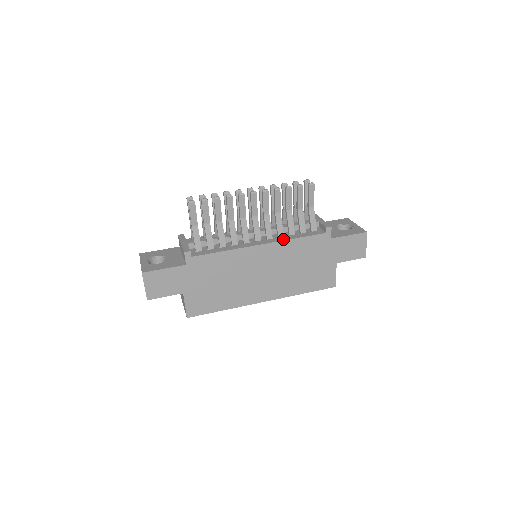
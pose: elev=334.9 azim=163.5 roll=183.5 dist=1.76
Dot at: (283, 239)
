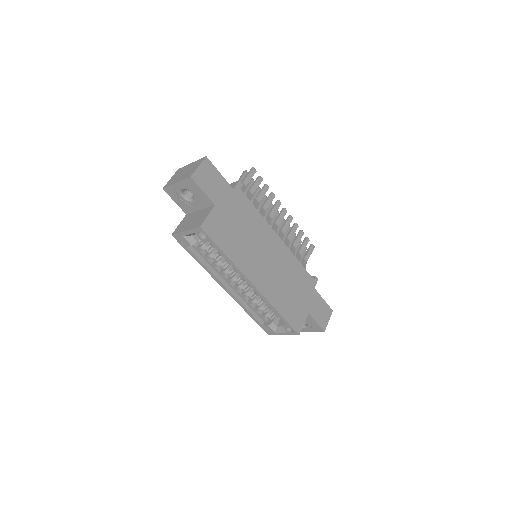
Dot at: (290, 253)
